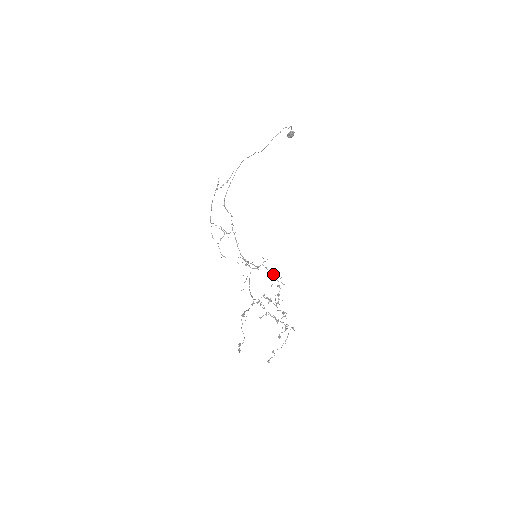
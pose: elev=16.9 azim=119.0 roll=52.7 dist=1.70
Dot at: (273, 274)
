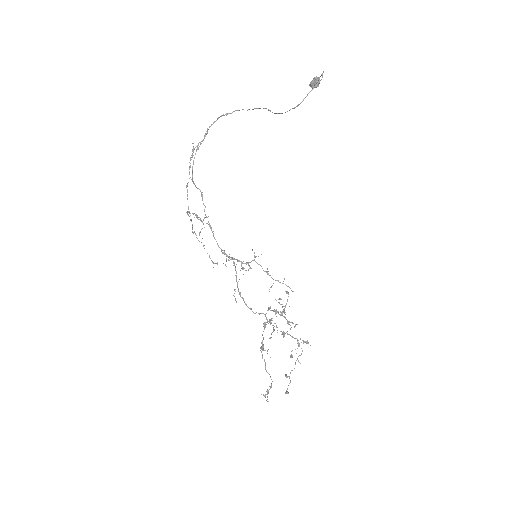
Dot at: (267, 271)
